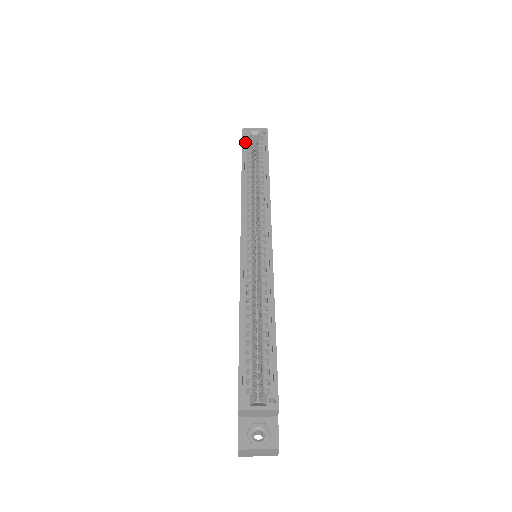
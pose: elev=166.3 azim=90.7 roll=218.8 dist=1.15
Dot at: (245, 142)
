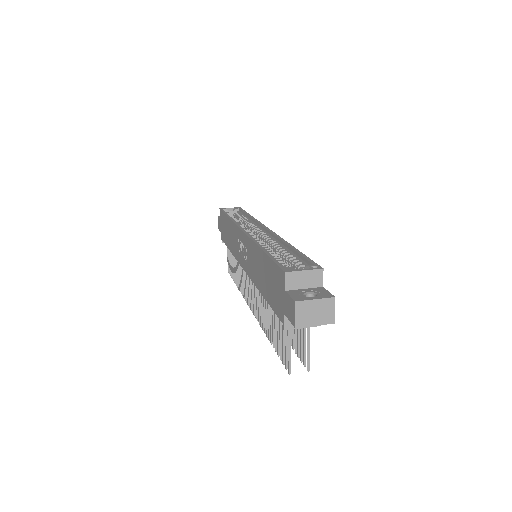
Dot at: occluded
